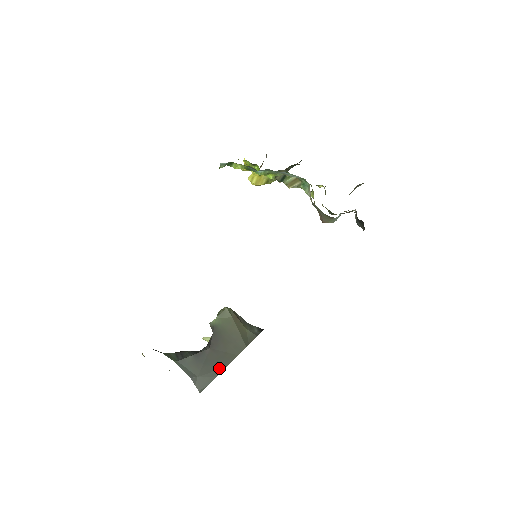
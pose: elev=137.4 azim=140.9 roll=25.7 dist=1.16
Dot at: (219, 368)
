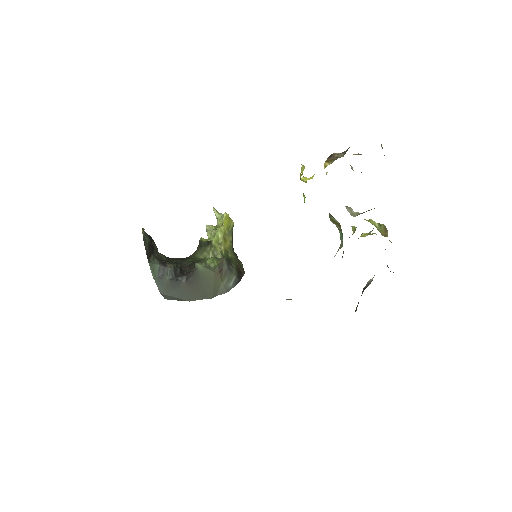
Dot at: (184, 299)
